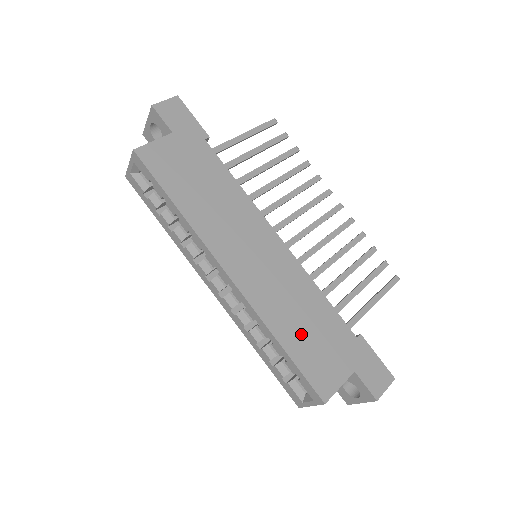
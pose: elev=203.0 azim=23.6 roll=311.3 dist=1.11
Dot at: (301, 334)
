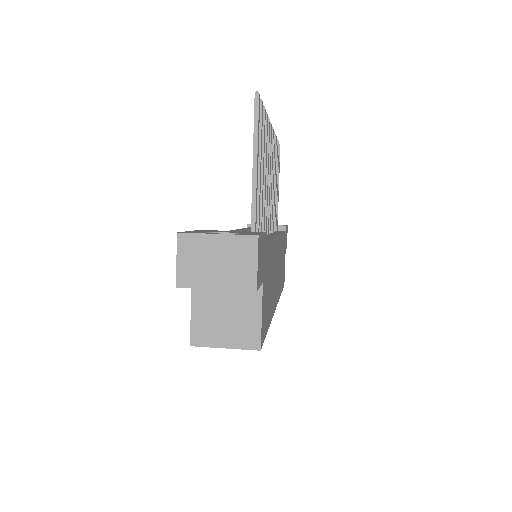
Dot at: (282, 273)
